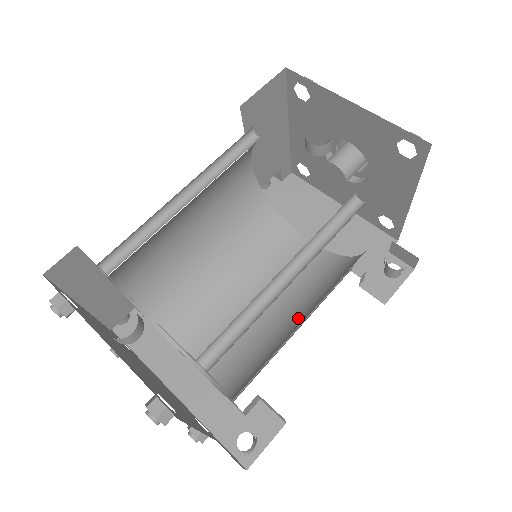
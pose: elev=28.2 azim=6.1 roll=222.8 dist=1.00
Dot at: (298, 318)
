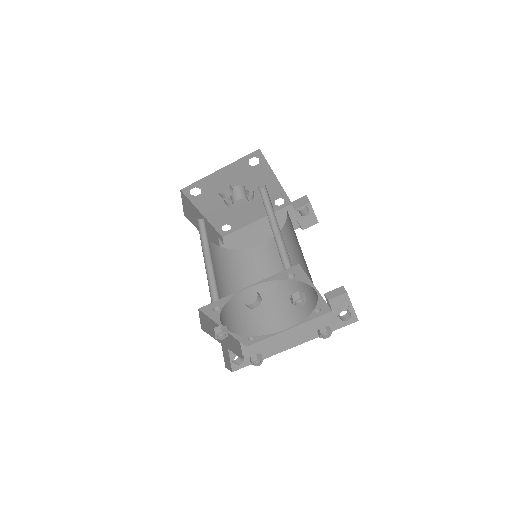
Dot at: (299, 257)
